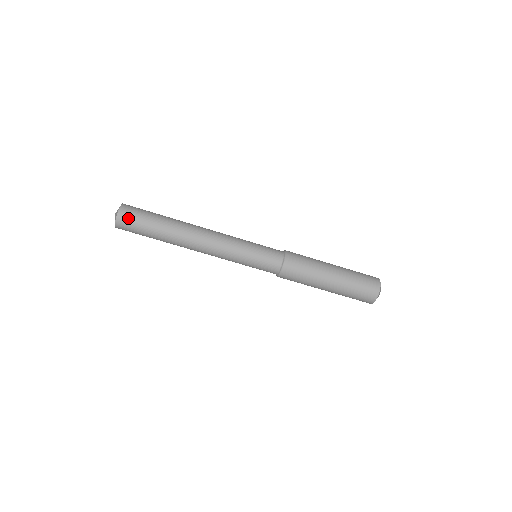
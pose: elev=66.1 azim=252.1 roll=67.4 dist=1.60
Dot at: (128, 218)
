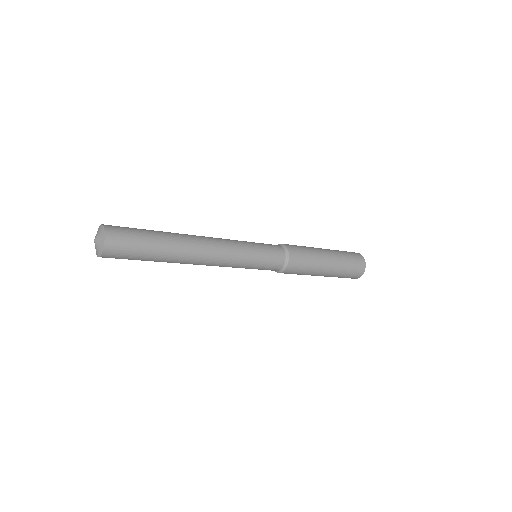
Dot at: (118, 248)
